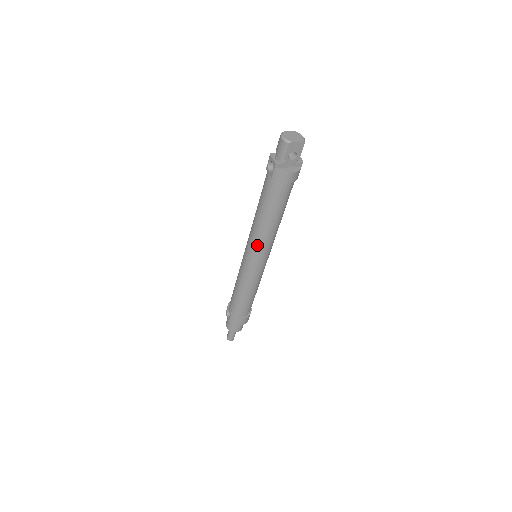
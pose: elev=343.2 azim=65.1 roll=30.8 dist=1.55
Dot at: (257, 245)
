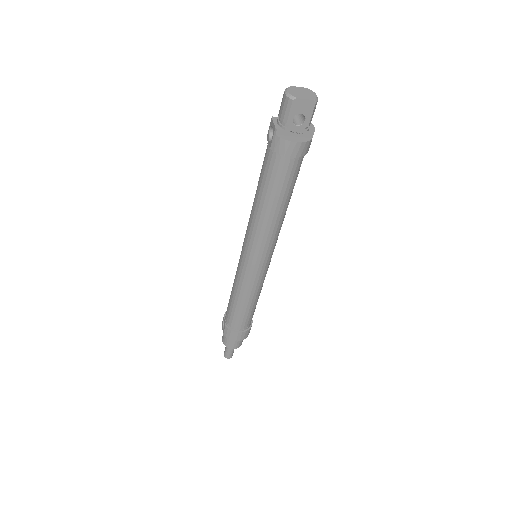
Dot at: (253, 240)
